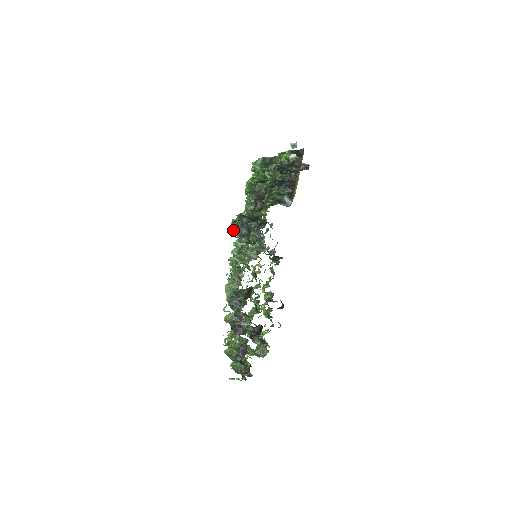
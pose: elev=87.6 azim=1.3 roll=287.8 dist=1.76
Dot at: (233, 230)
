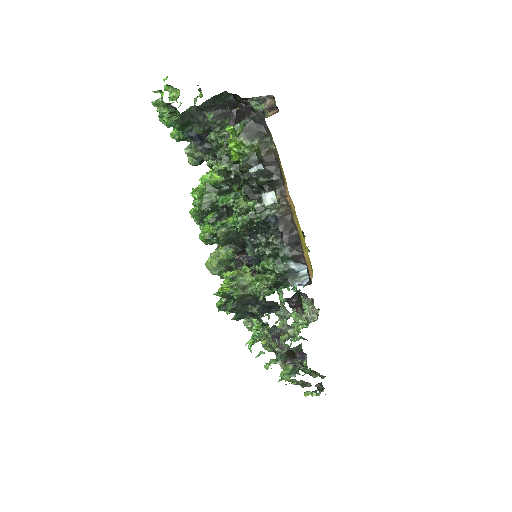
Dot at: occluded
